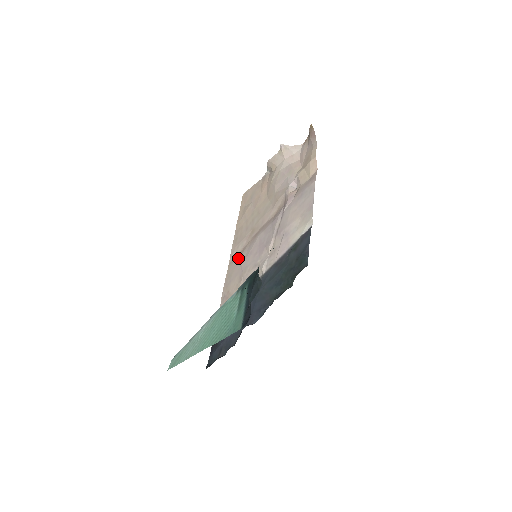
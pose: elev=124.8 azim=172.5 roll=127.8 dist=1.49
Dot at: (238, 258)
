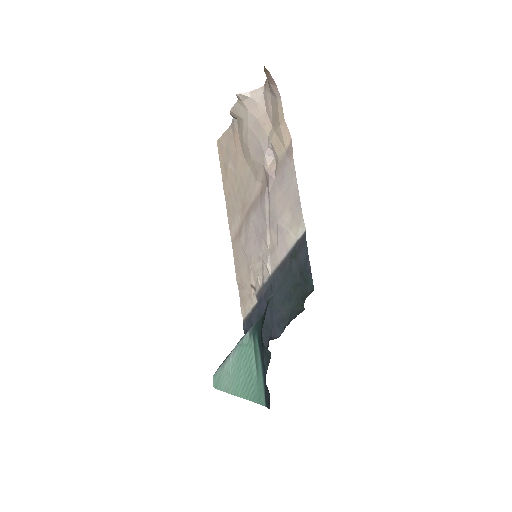
Dot at: (238, 239)
